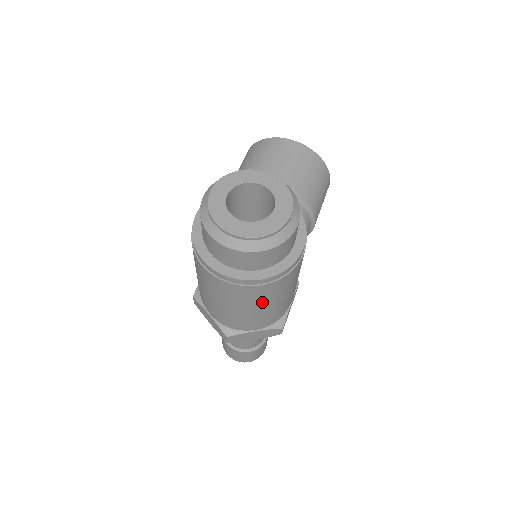
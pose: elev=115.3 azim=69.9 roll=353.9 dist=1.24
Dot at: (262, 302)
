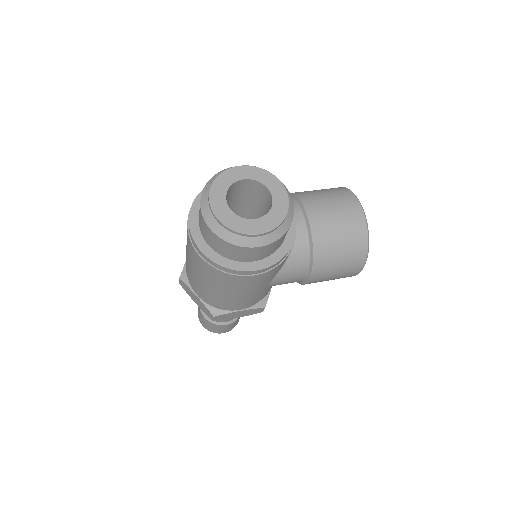
Dot at: (202, 275)
